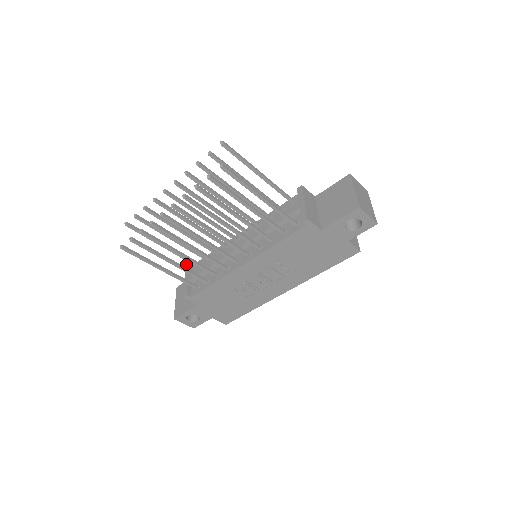
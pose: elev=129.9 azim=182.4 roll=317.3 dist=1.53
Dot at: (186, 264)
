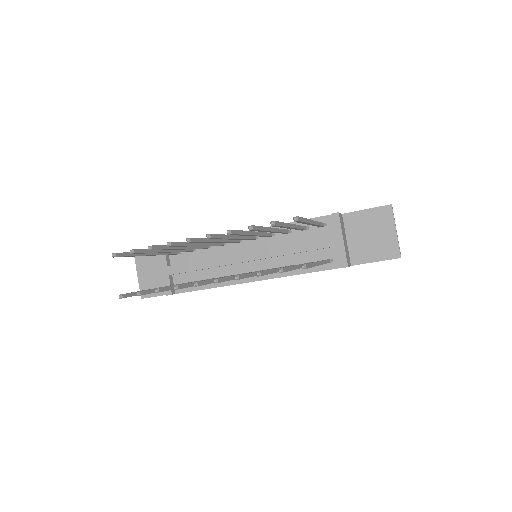
Dot at: occluded
